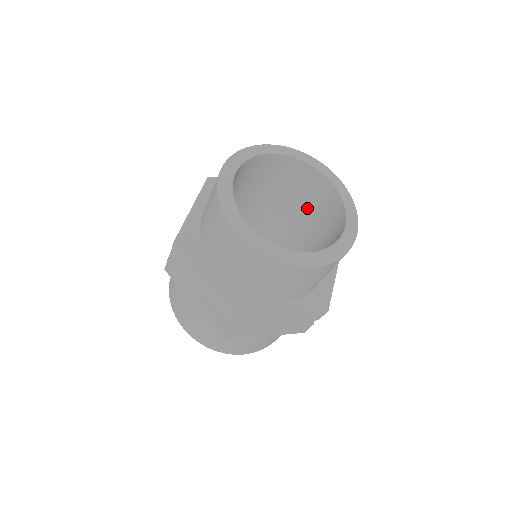
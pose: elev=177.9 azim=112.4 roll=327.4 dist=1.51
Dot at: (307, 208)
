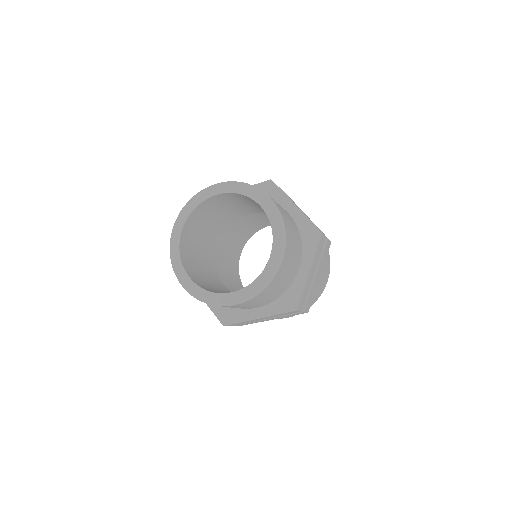
Dot at: occluded
